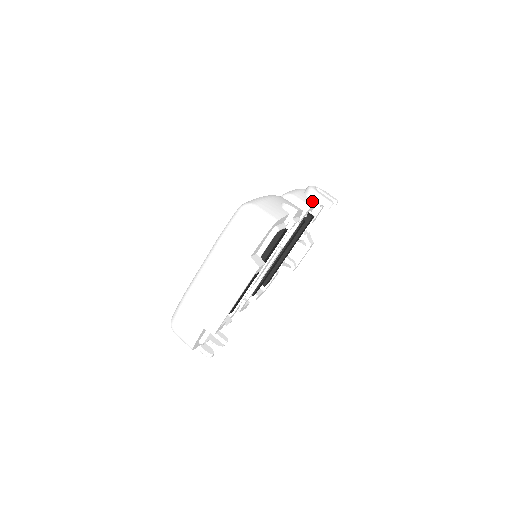
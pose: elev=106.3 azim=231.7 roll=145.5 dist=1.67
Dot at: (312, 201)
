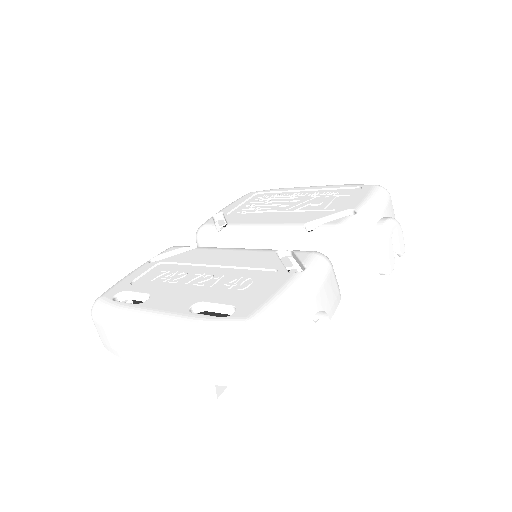
Dot at: (371, 254)
